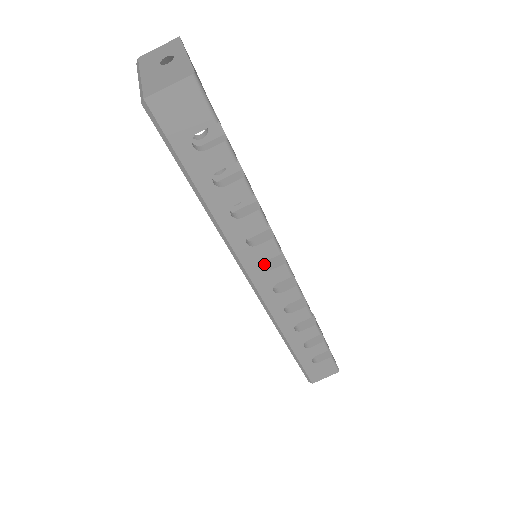
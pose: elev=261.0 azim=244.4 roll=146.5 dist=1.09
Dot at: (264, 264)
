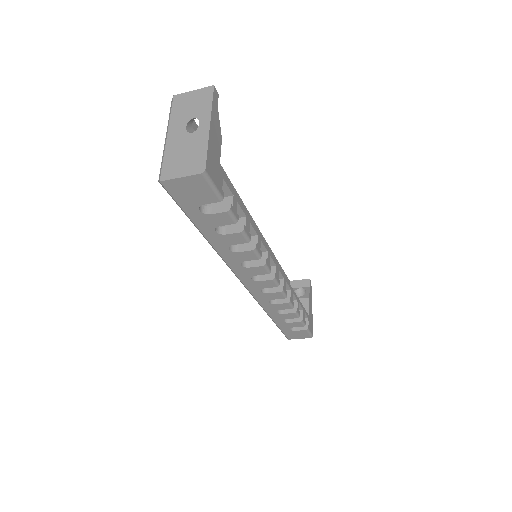
Dot at: occluded
